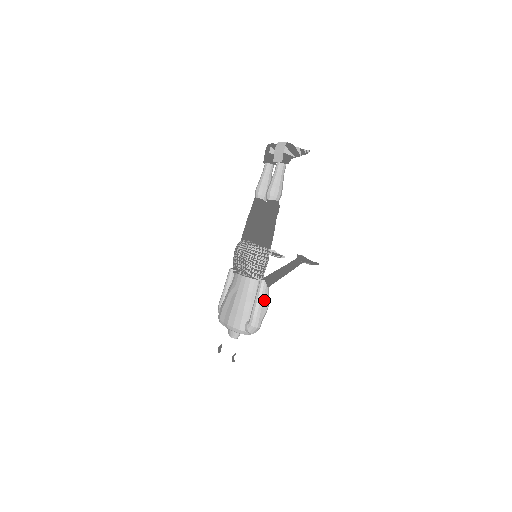
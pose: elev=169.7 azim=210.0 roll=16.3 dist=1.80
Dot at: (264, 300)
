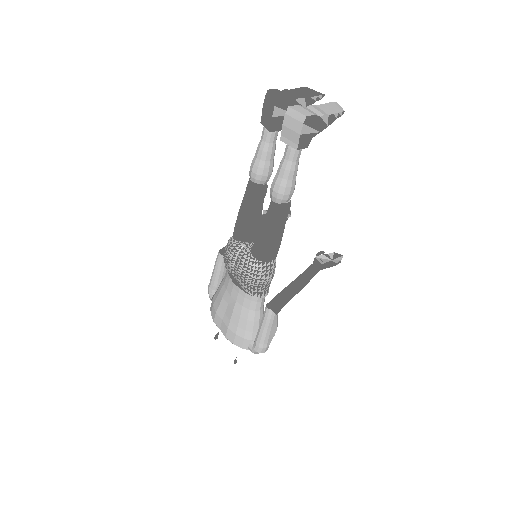
Dot at: (272, 327)
